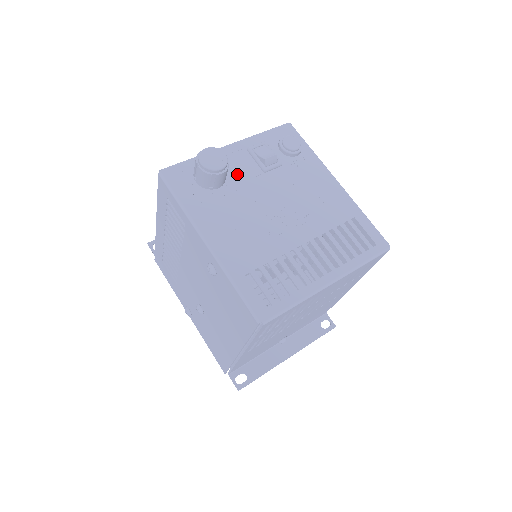
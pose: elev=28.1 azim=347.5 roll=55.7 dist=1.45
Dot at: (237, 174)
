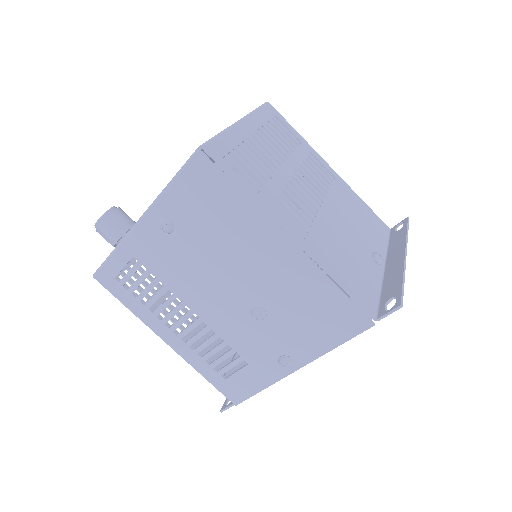
Dot at: occluded
